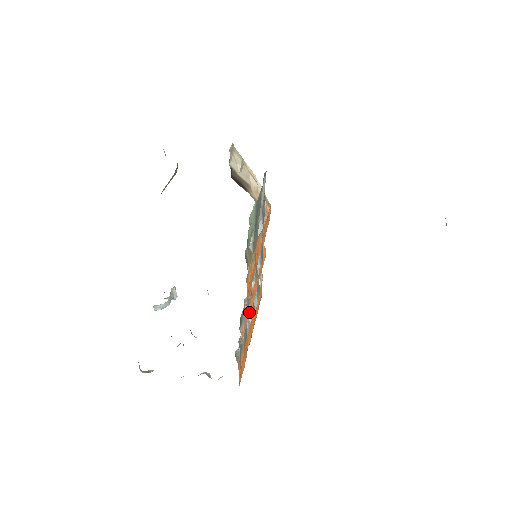
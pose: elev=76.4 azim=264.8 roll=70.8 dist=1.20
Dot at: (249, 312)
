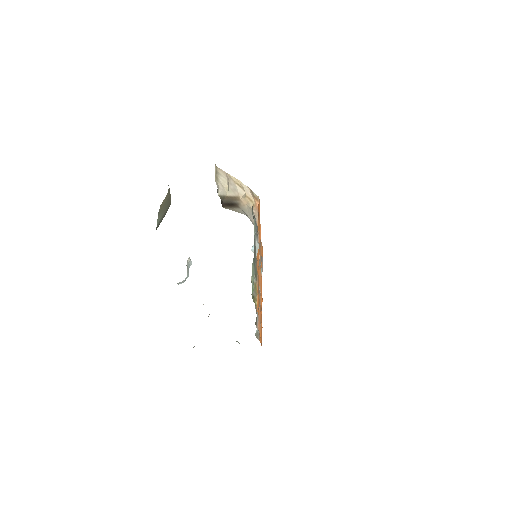
Dot at: occluded
